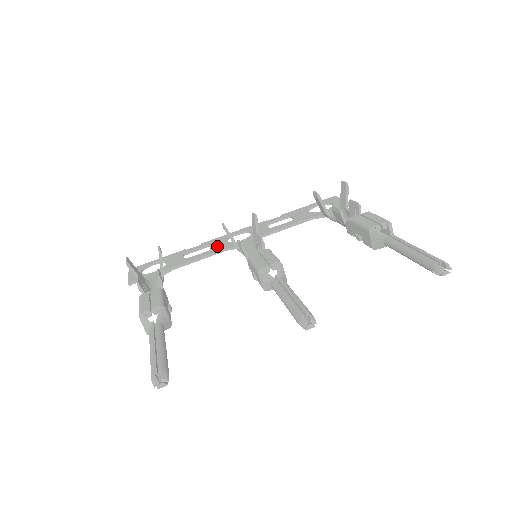
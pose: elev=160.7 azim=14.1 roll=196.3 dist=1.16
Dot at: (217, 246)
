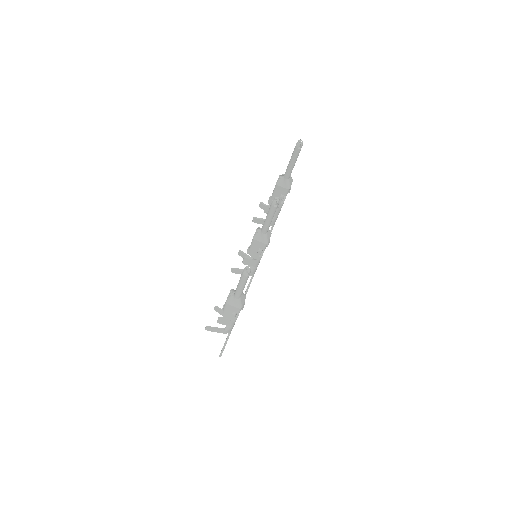
Dot at: occluded
